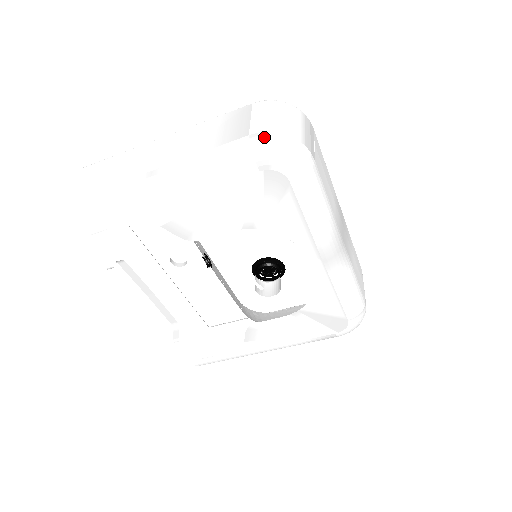
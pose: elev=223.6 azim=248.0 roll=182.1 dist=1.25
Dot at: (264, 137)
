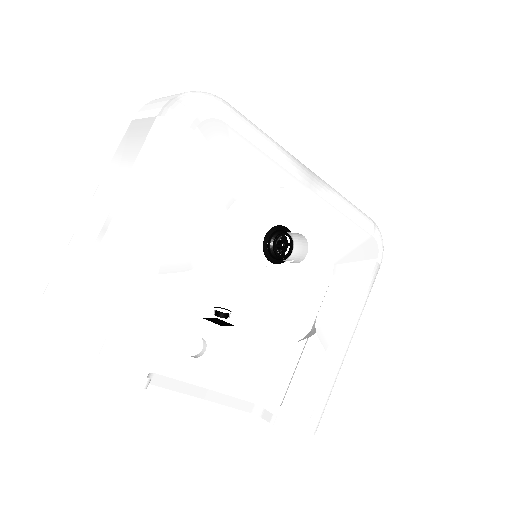
Dot at: (171, 104)
